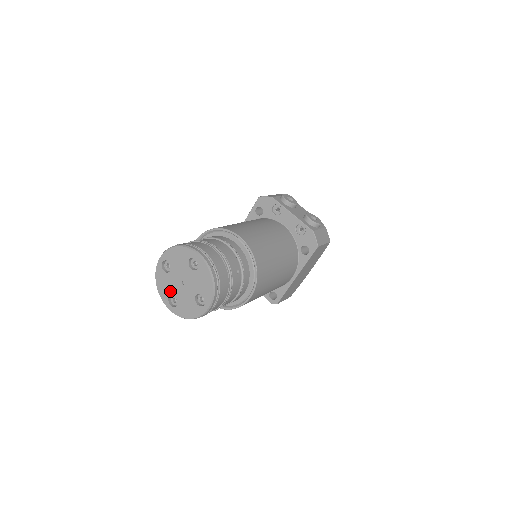
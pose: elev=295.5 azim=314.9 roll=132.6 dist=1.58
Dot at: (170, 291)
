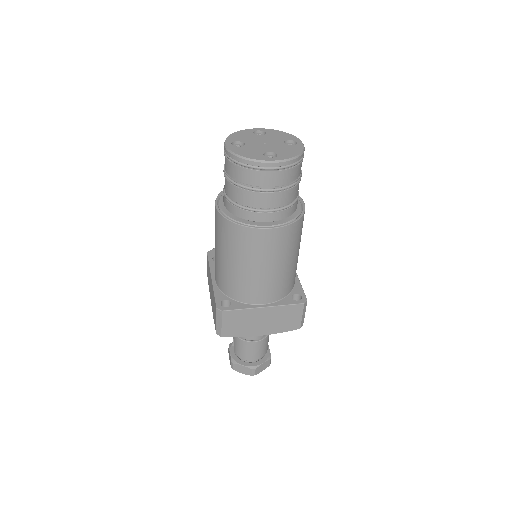
Dot at: (260, 152)
